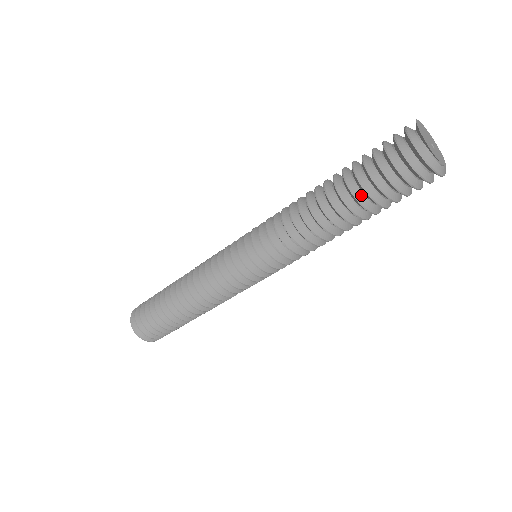
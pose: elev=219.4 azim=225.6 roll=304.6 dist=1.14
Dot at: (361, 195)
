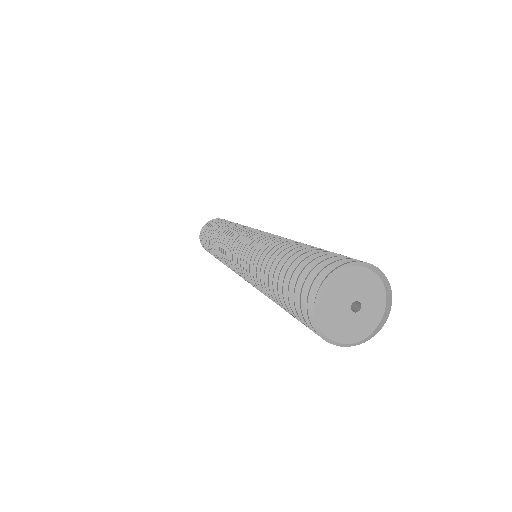
Dot at: occluded
